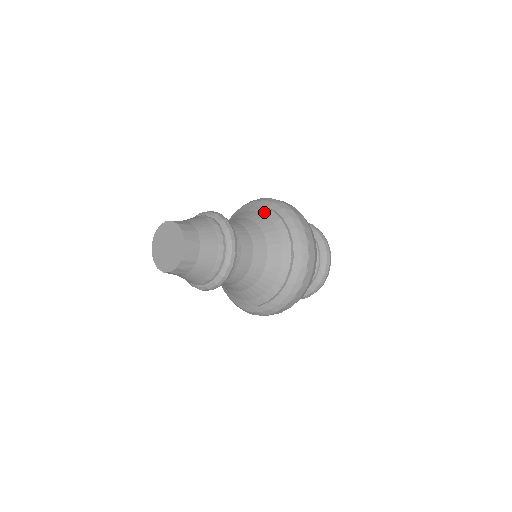
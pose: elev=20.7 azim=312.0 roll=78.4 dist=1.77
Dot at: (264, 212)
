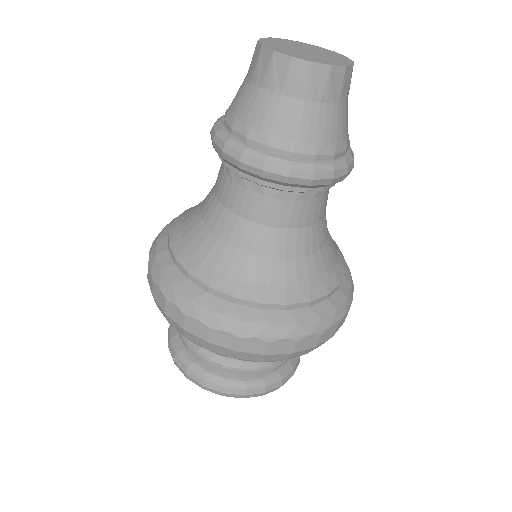
Dot at: occluded
